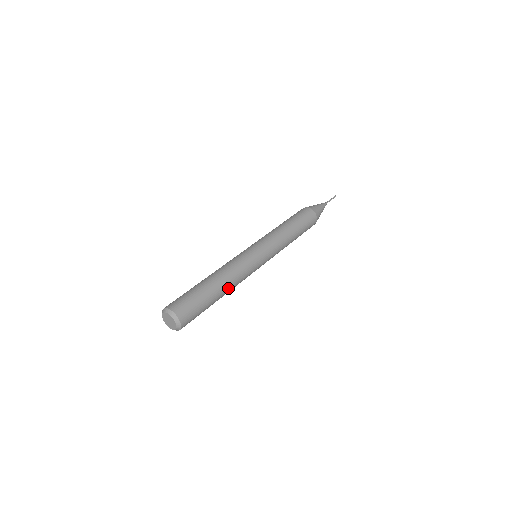
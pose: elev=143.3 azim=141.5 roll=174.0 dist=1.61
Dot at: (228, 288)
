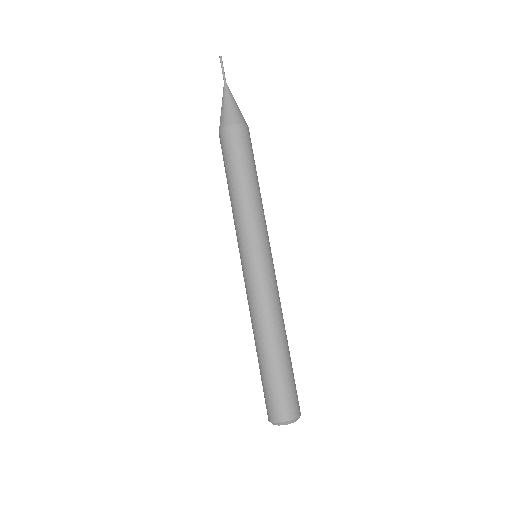
Dot at: (277, 331)
